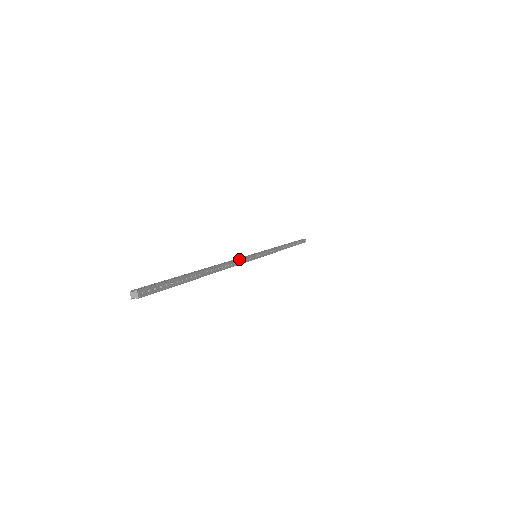
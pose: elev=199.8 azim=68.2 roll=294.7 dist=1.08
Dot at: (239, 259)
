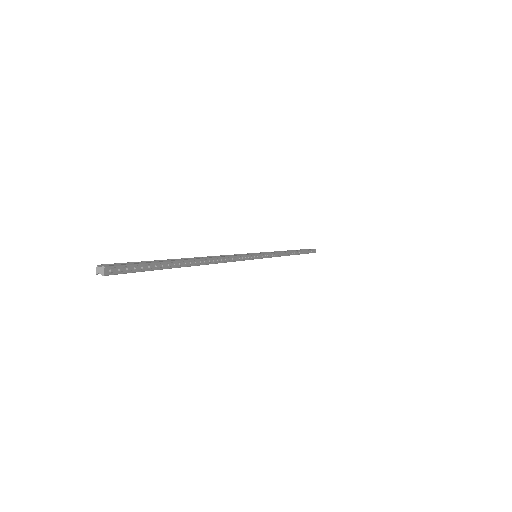
Dot at: (235, 256)
